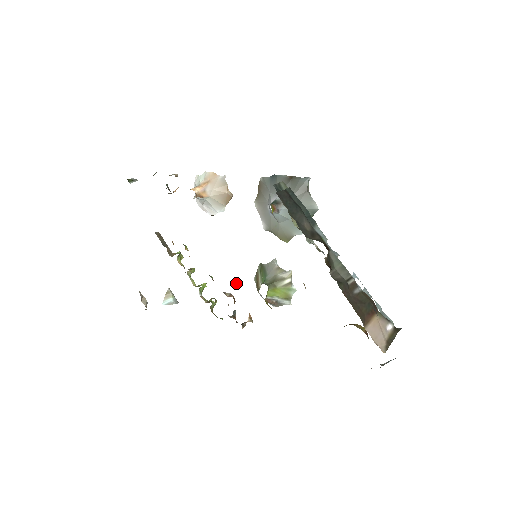
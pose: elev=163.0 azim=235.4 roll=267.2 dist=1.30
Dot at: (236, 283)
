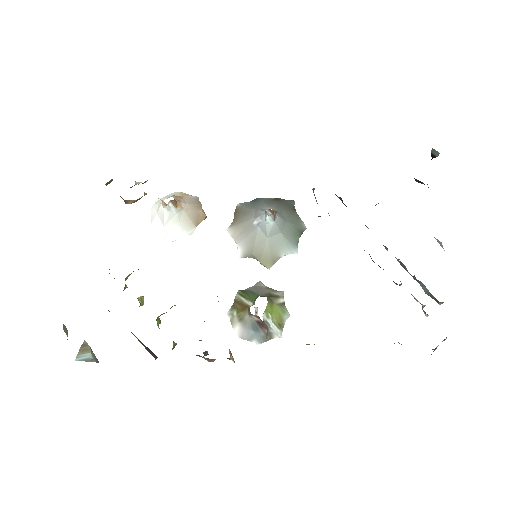
Dot at: occluded
